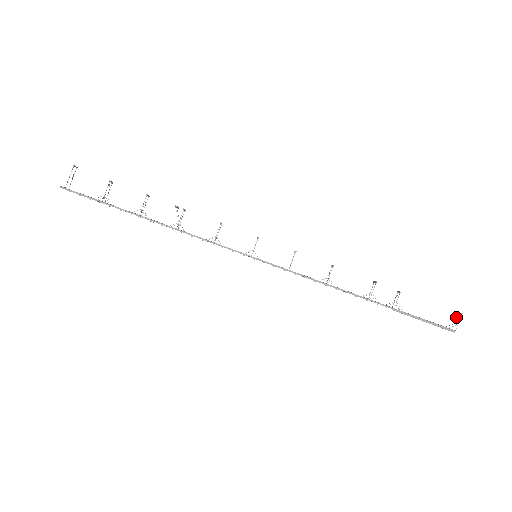
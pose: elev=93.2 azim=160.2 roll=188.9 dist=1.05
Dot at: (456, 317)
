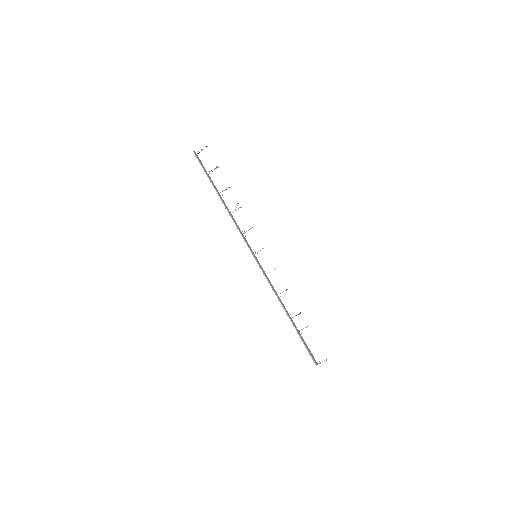
Dot at: (324, 360)
